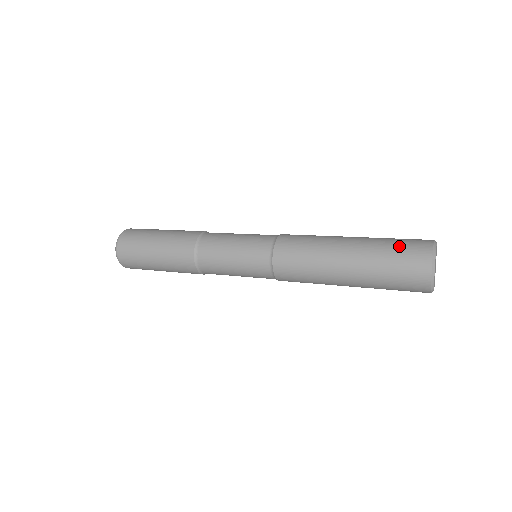
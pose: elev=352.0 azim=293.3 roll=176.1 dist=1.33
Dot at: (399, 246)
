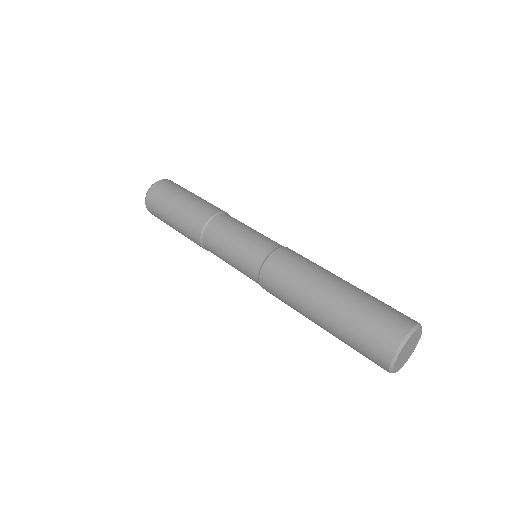
Dot at: (368, 327)
